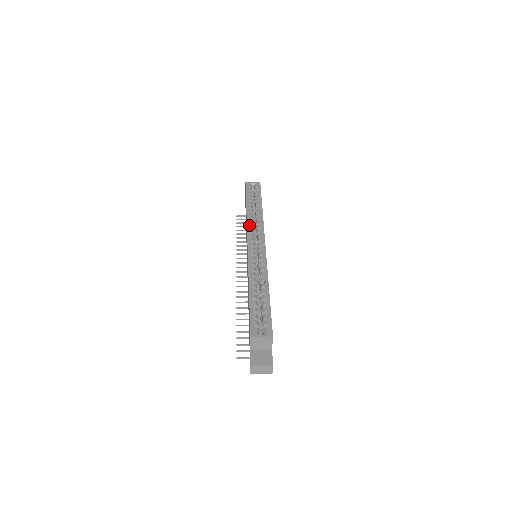
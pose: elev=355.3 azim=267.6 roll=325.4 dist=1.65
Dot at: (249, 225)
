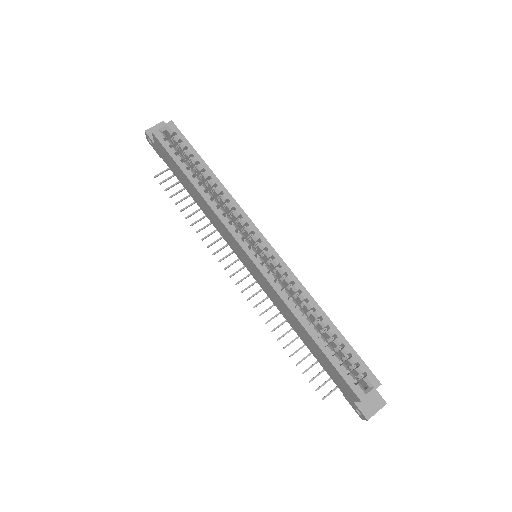
Dot at: (224, 220)
